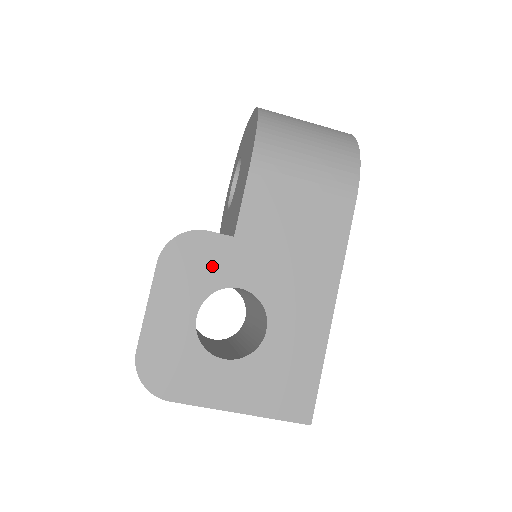
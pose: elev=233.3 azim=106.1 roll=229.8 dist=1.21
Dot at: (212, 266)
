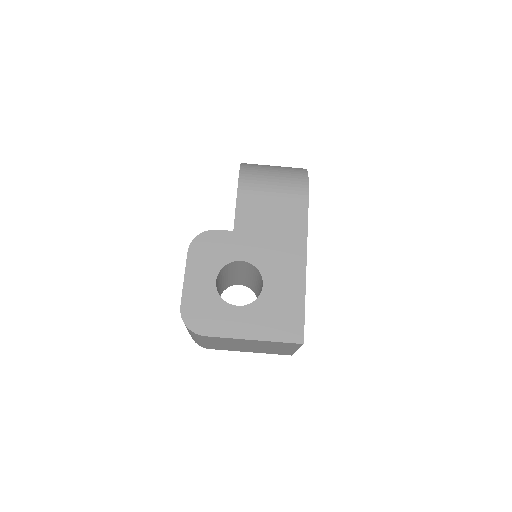
Dot at: (222, 250)
